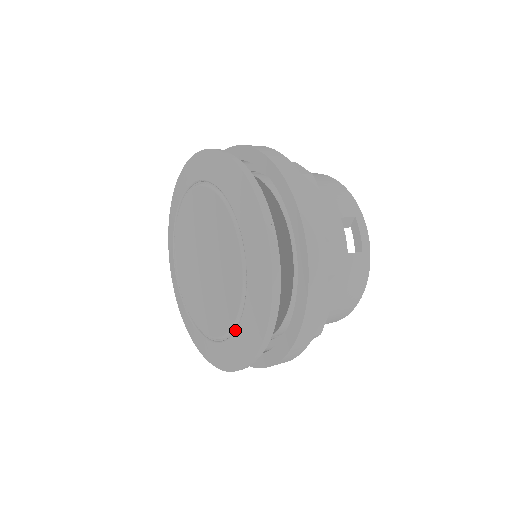
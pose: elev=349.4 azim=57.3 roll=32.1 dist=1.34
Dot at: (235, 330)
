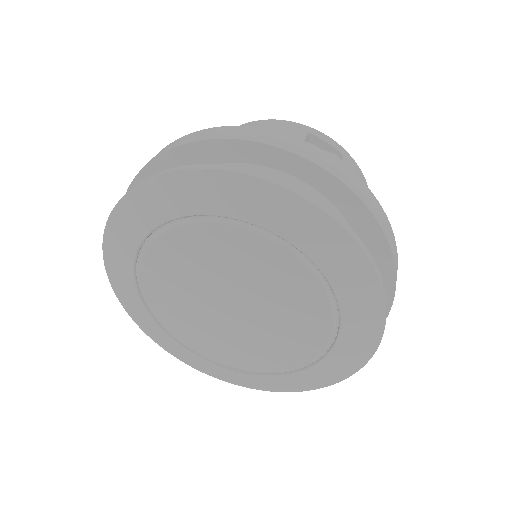
Dot at: (340, 328)
